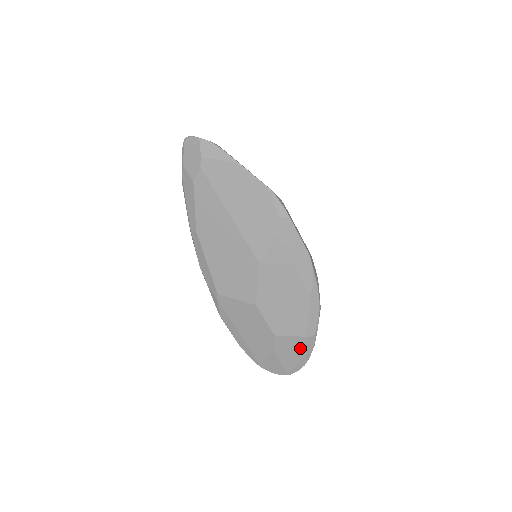
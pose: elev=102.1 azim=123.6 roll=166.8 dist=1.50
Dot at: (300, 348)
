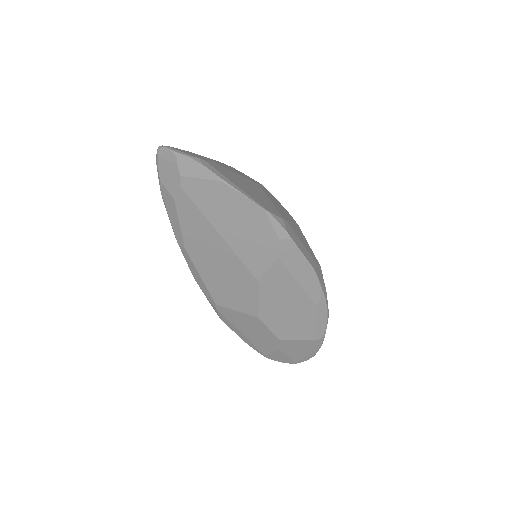
Dot at: (307, 347)
